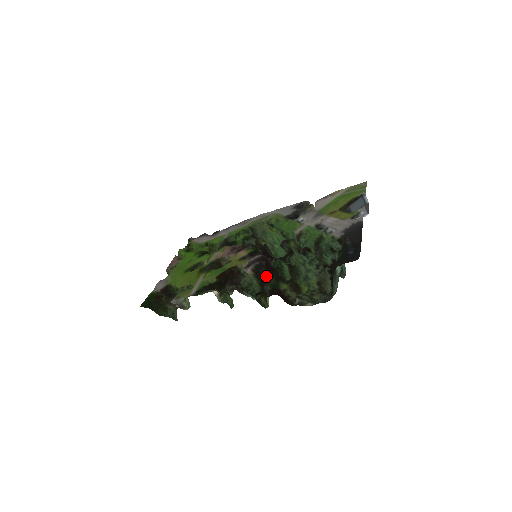
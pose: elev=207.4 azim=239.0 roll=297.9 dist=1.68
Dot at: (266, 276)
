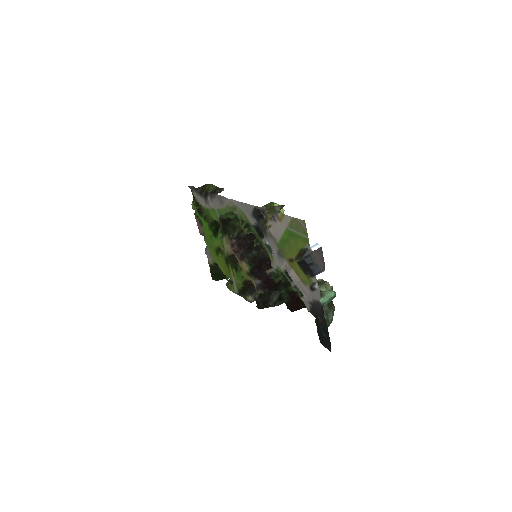
Dot at: occluded
